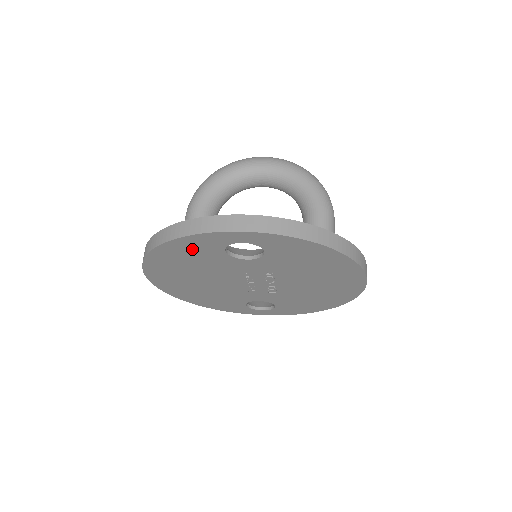
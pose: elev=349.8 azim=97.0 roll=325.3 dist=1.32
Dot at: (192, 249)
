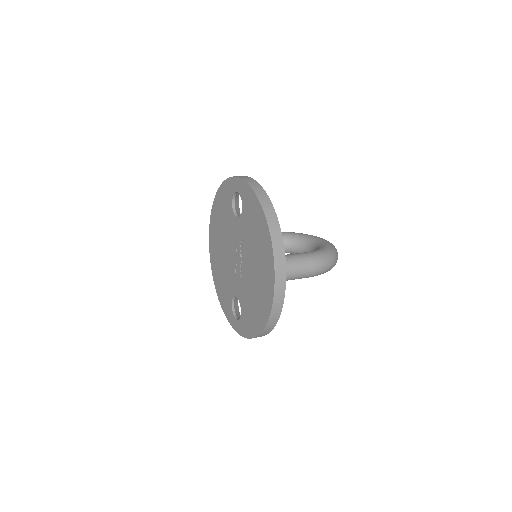
Dot at: (224, 198)
